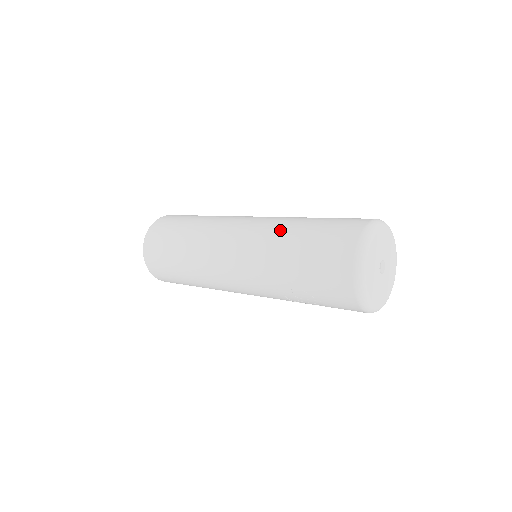
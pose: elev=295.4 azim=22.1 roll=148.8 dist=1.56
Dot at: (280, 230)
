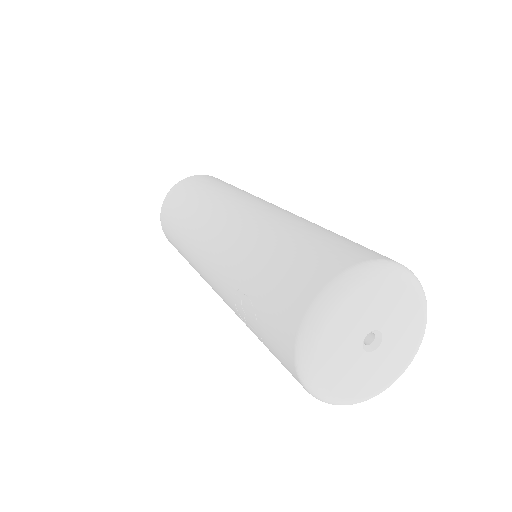
Dot at: (286, 220)
